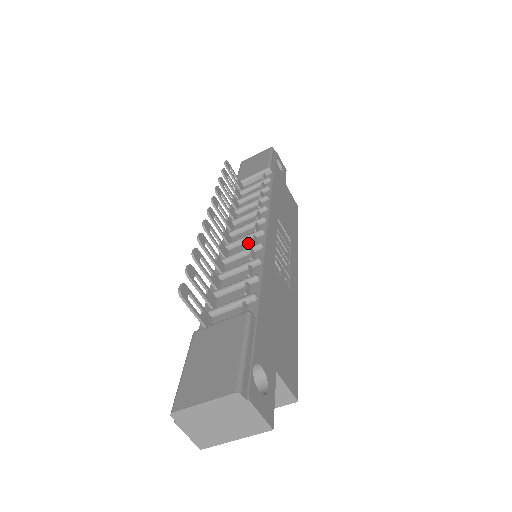
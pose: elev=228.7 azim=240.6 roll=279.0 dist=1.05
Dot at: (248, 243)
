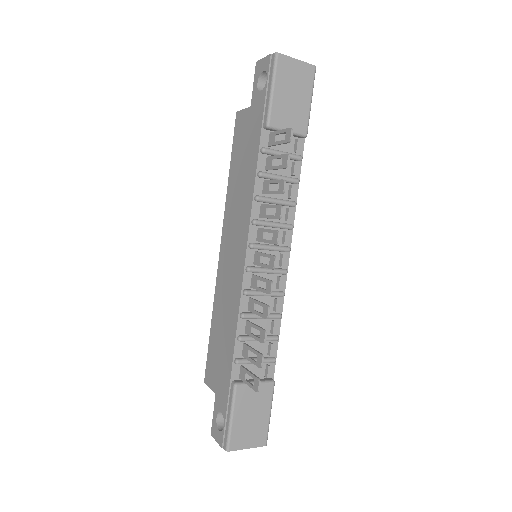
Dot at: (272, 277)
